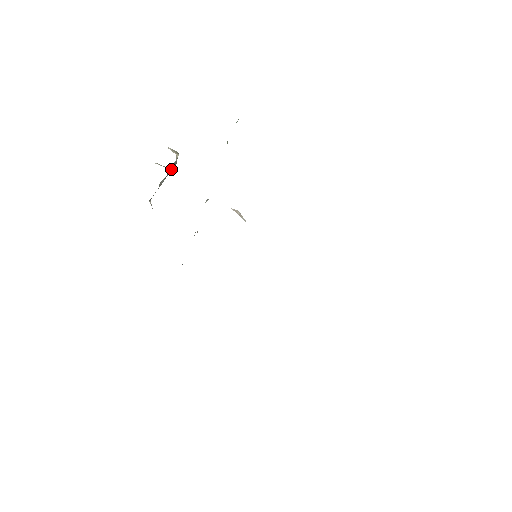
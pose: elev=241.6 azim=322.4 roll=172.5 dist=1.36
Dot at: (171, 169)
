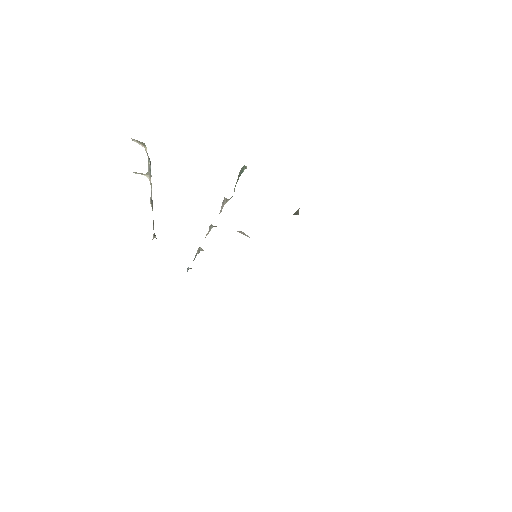
Dot at: (150, 176)
